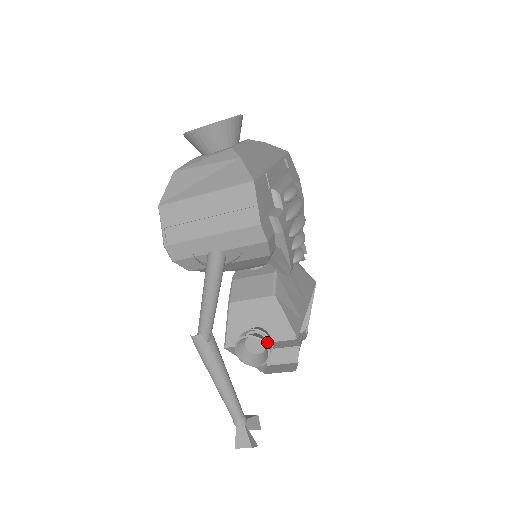
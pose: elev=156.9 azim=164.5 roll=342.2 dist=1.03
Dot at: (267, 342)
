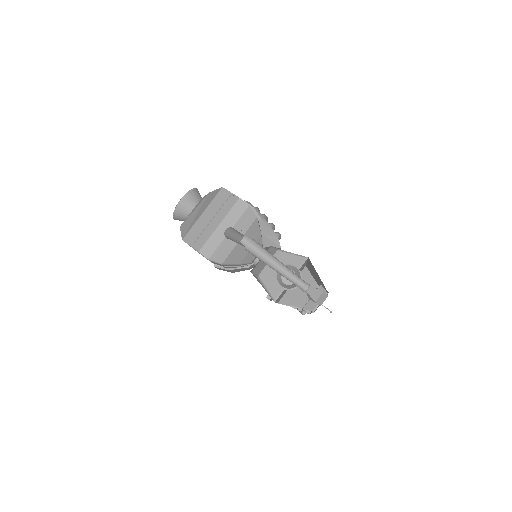
Dot at: occluded
